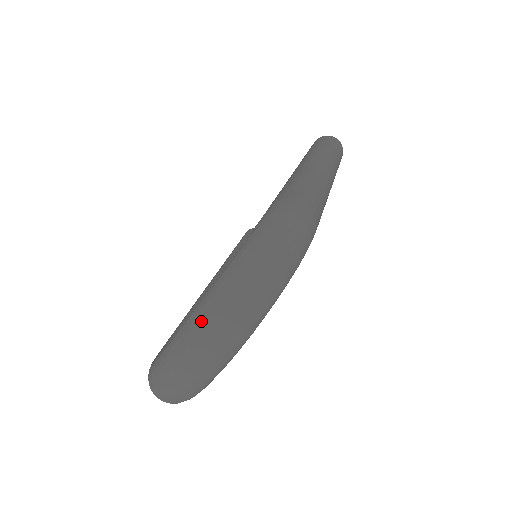
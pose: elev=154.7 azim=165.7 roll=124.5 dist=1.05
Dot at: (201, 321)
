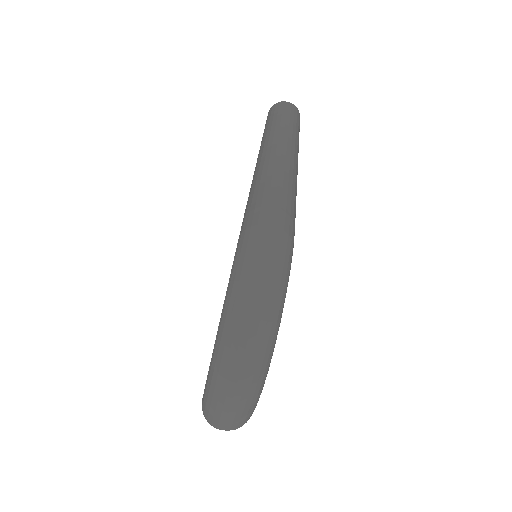
Dot at: (222, 362)
